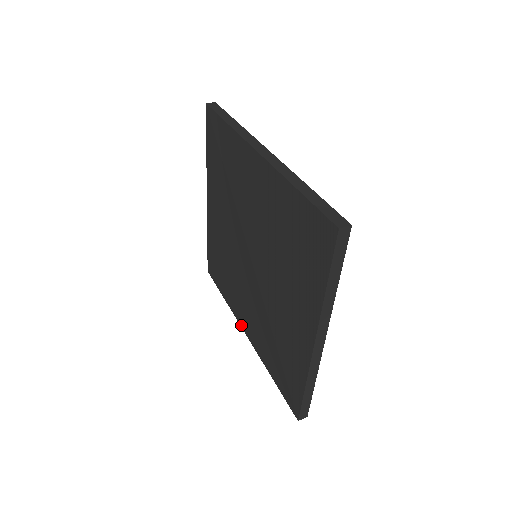
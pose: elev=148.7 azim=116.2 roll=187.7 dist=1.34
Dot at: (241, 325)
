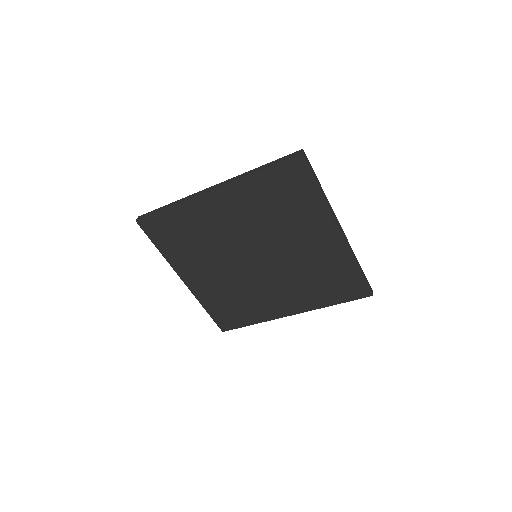
Dot at: (283, 316)
